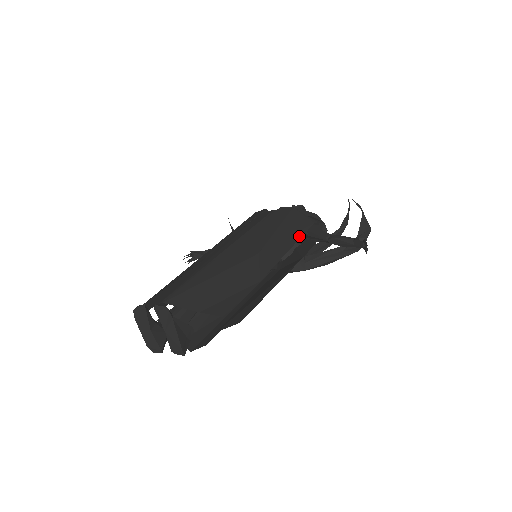
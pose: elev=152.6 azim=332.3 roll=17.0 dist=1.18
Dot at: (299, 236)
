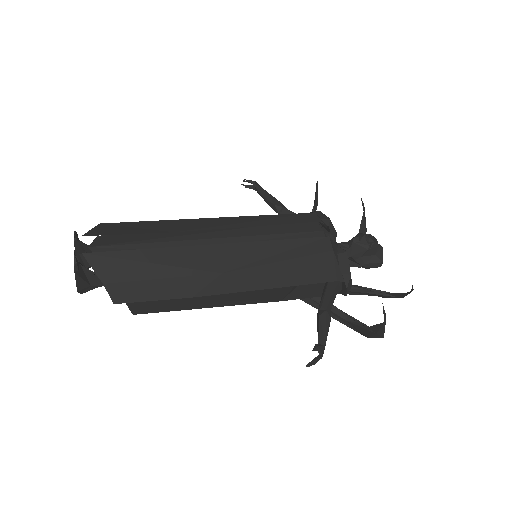
Dot at: (297, 283)
